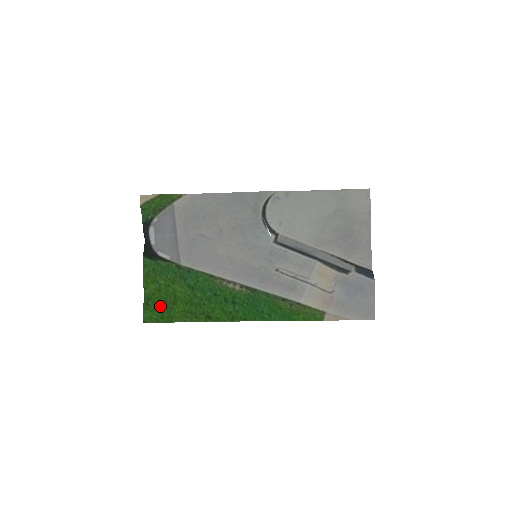
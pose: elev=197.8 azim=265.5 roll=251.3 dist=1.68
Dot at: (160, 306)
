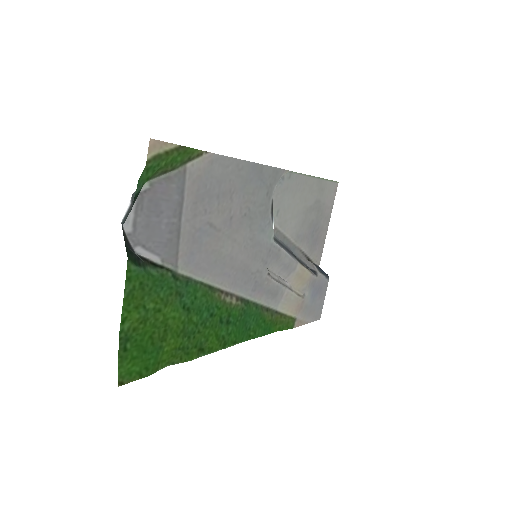
Dot at: (144, 348)
